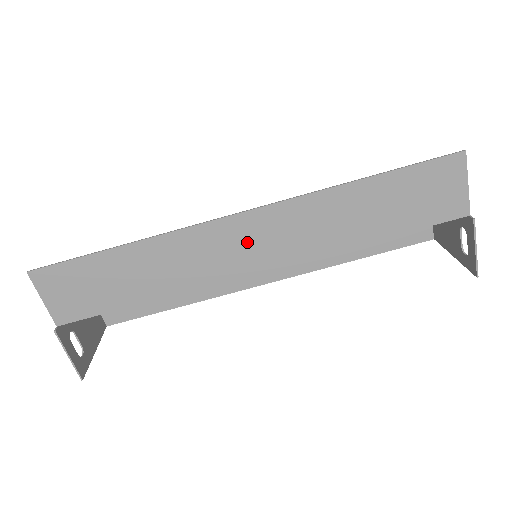
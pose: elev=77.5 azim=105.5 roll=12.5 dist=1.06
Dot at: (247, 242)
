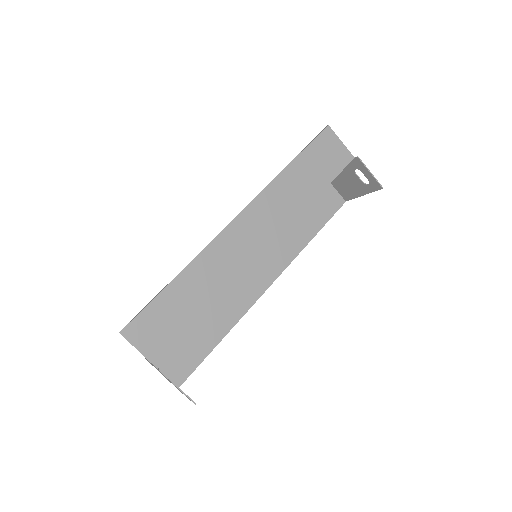
Dot at: (250, 234)
